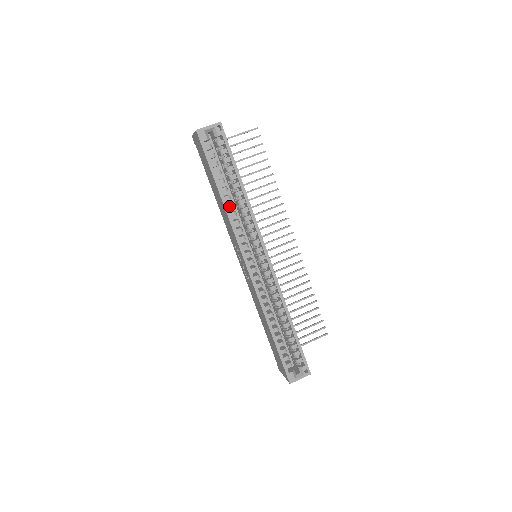
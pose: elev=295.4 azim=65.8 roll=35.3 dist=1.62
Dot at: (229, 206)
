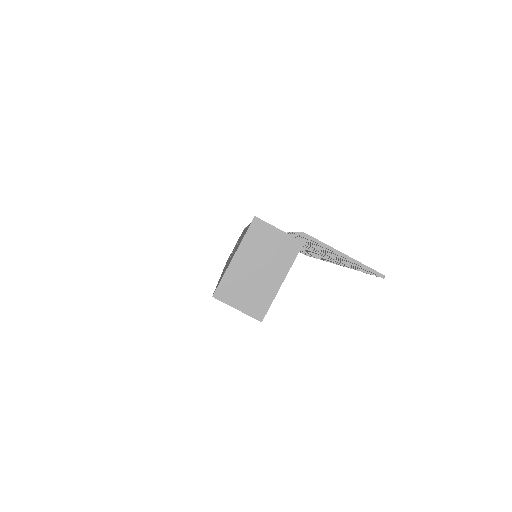
Dot at: occluded
